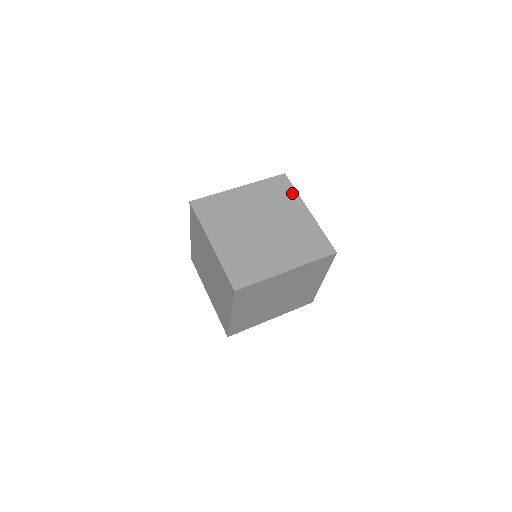
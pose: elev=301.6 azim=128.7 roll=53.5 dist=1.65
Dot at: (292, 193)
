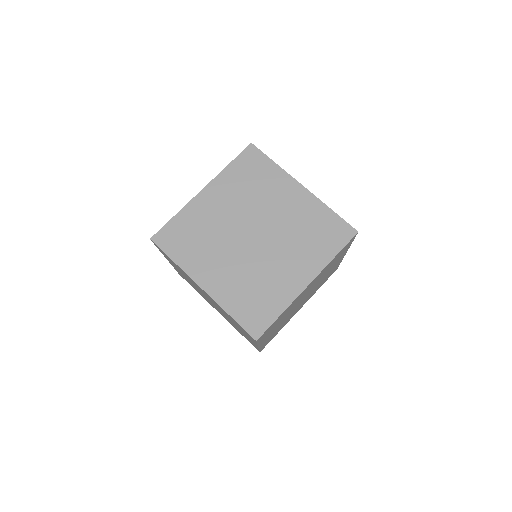
Dot at: (272, 169)
